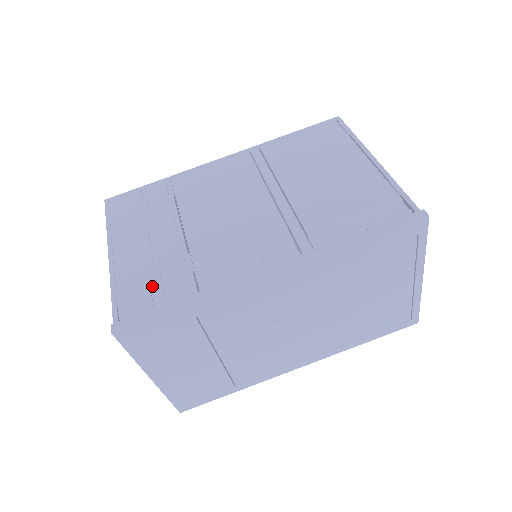
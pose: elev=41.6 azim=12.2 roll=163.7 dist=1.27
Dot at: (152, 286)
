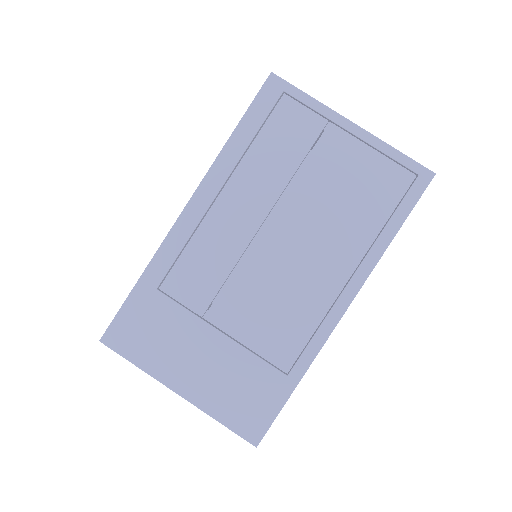
Dot at: occluded
